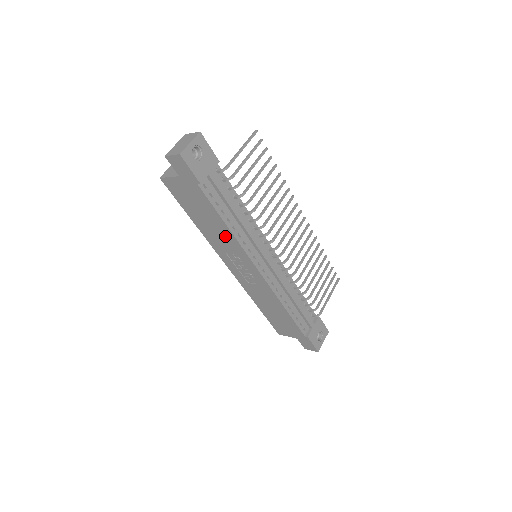
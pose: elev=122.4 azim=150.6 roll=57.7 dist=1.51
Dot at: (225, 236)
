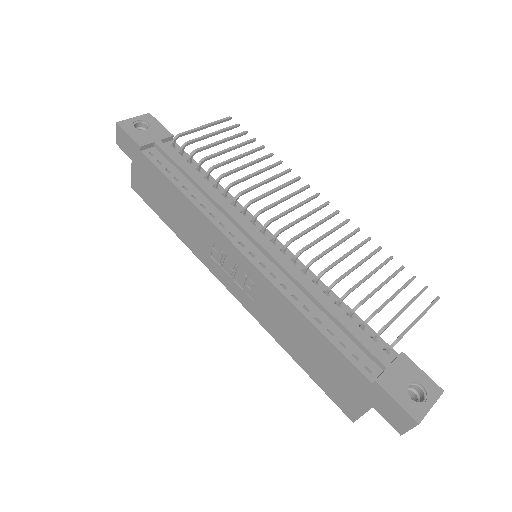
Dot at: (192, 217)
